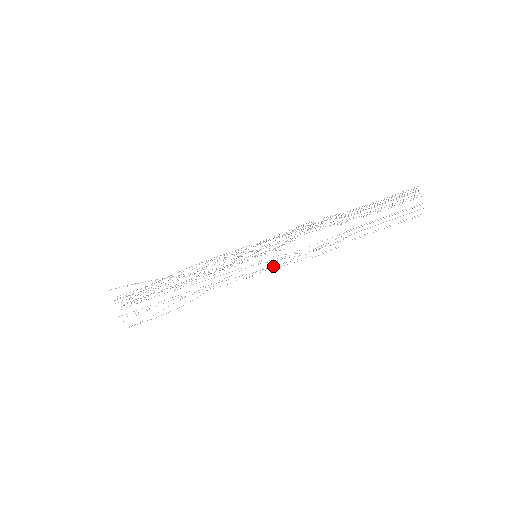
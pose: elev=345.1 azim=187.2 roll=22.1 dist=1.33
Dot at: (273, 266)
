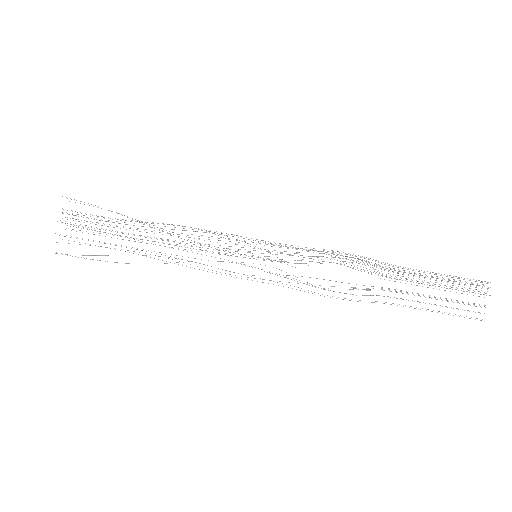
Dot at: occluded
